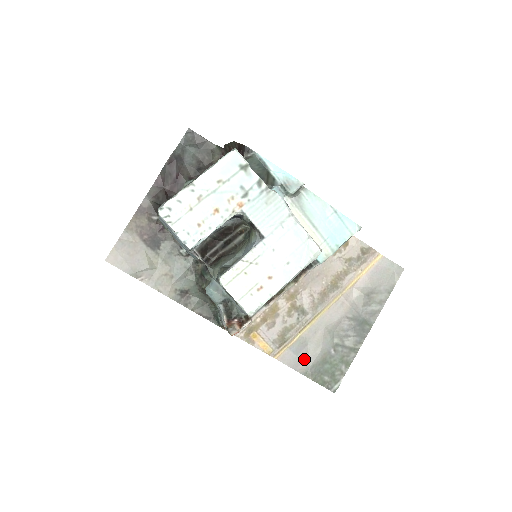
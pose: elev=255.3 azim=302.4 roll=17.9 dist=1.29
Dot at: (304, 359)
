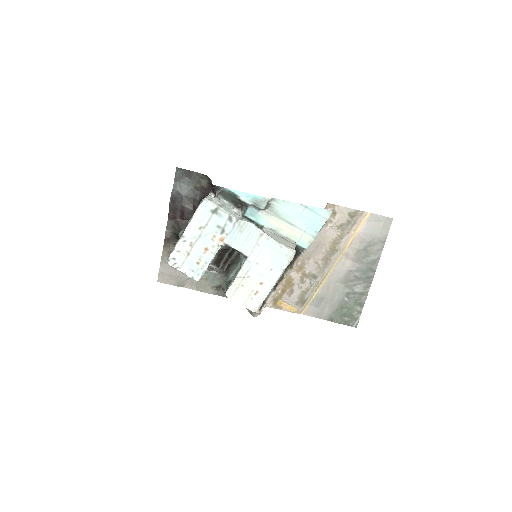
Dot at: (325, 309)
